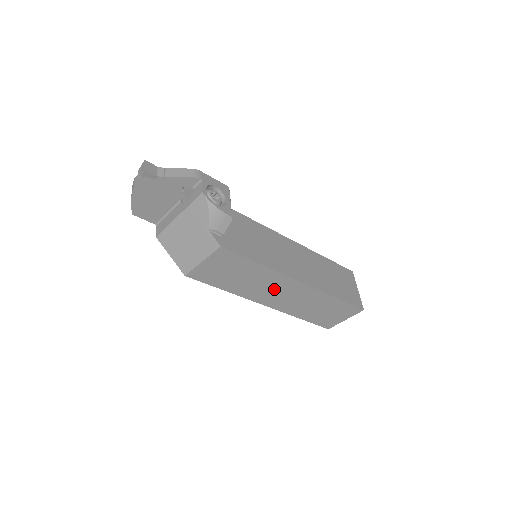
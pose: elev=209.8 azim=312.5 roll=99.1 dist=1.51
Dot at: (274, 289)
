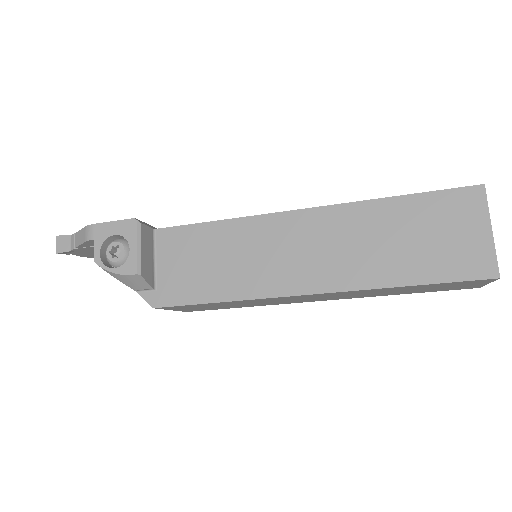
Dot at: (292, 299)
